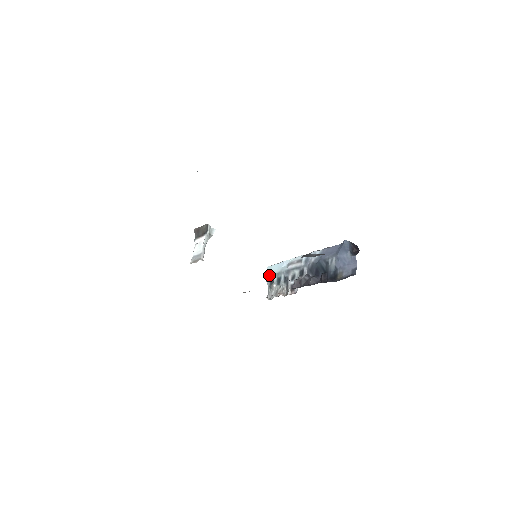
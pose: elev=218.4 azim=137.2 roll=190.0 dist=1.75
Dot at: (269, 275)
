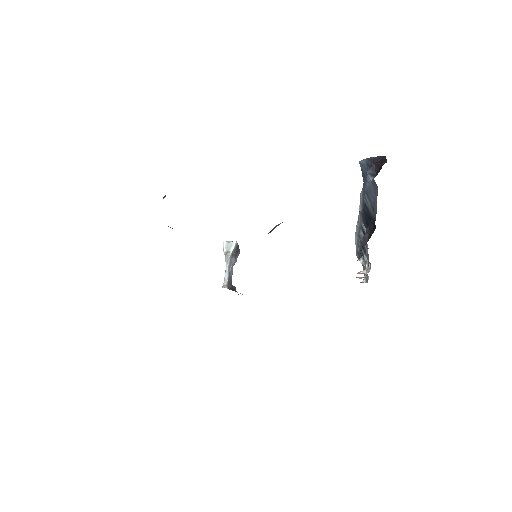
Dot at: occluded
